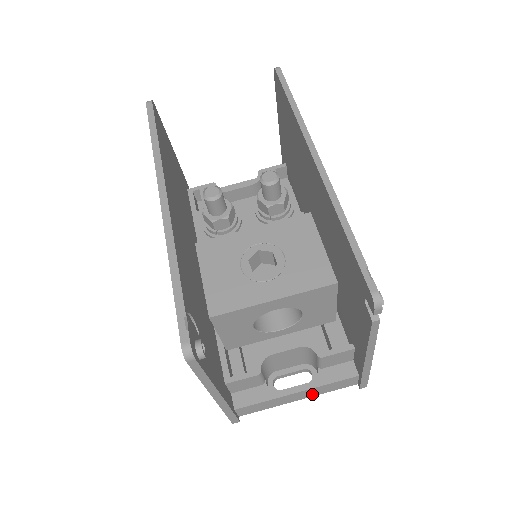
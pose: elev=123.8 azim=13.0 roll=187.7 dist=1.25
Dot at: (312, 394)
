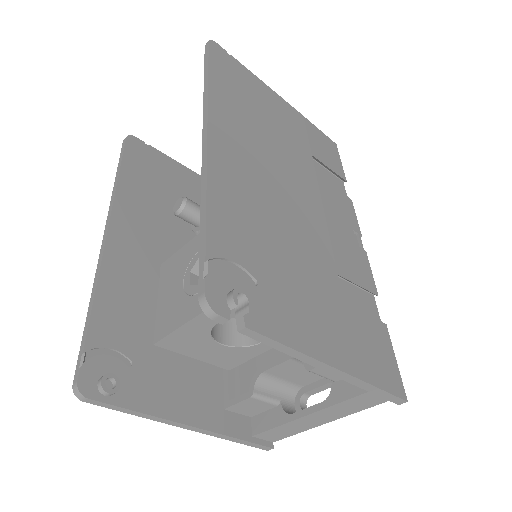
Dot at: (338, 414)
